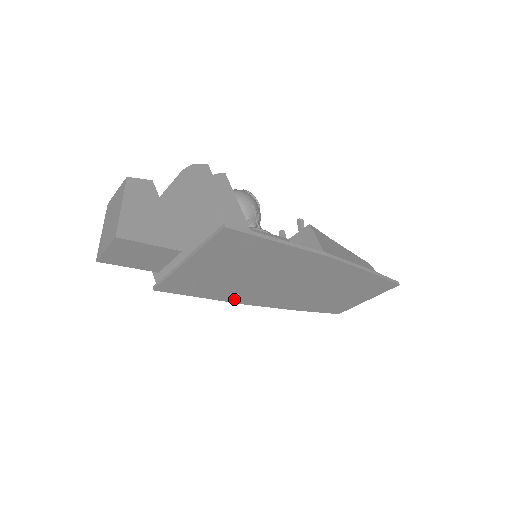
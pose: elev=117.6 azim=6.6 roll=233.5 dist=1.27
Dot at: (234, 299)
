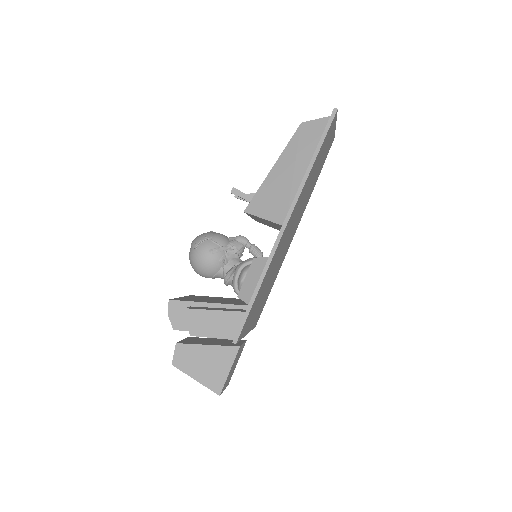
Dot at: (283, 259)
